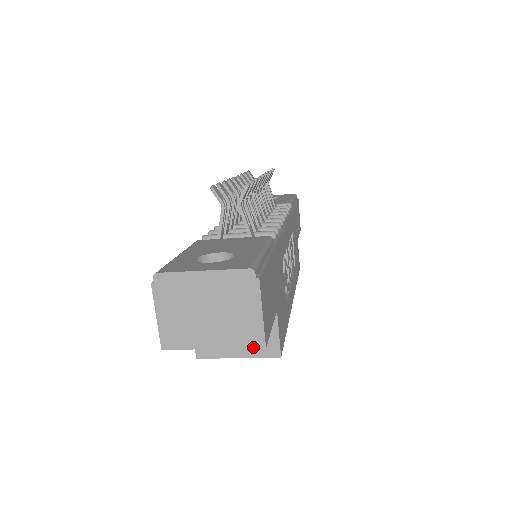
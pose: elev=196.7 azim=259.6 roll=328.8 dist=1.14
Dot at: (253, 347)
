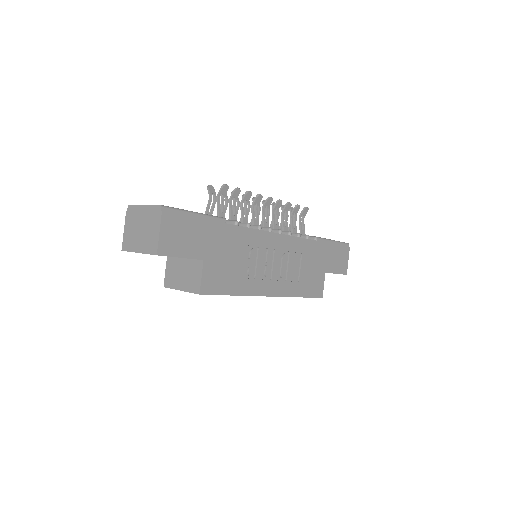
Dot at: (152, 254)
